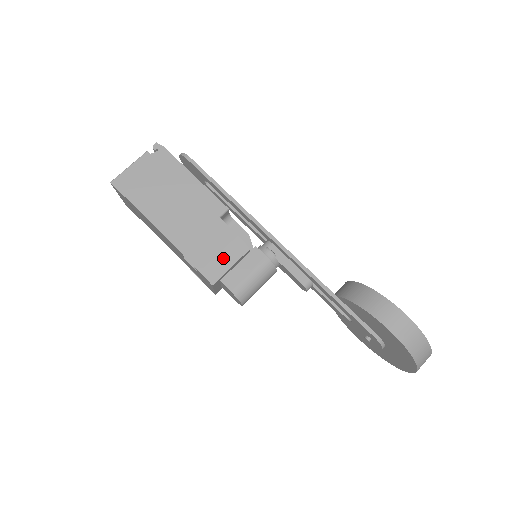
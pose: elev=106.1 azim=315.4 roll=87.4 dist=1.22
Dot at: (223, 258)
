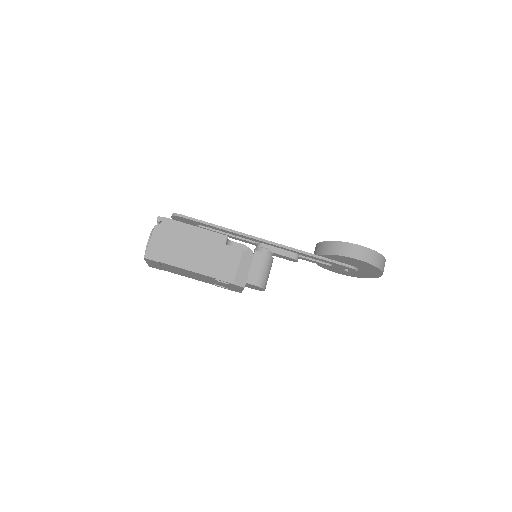
Dot at: (242, 268)
